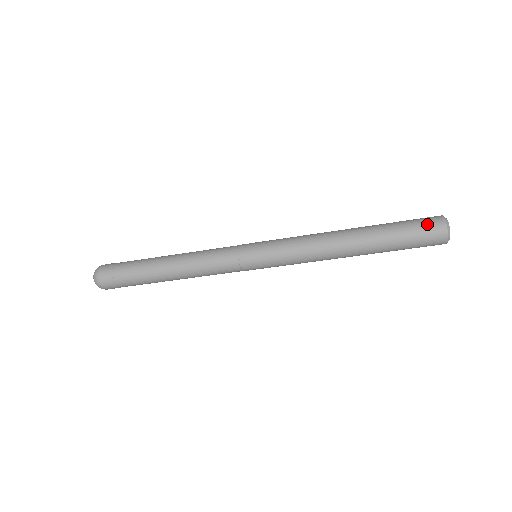
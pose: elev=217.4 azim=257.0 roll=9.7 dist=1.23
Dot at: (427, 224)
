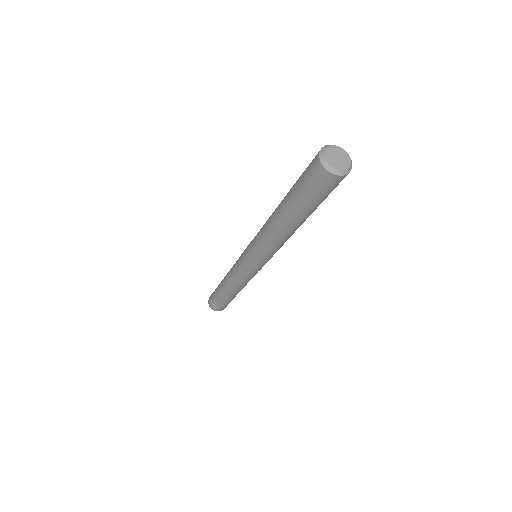
Dot at: occluded
